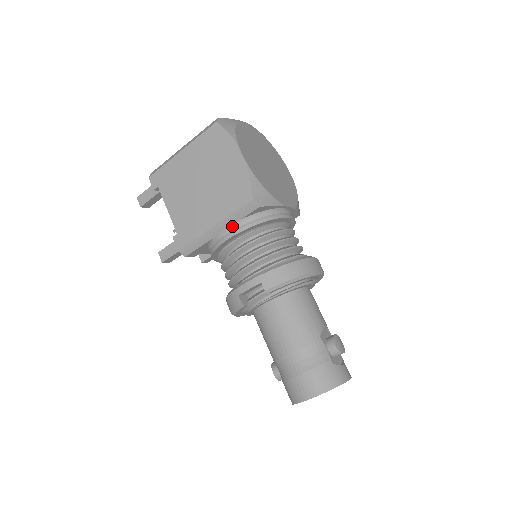
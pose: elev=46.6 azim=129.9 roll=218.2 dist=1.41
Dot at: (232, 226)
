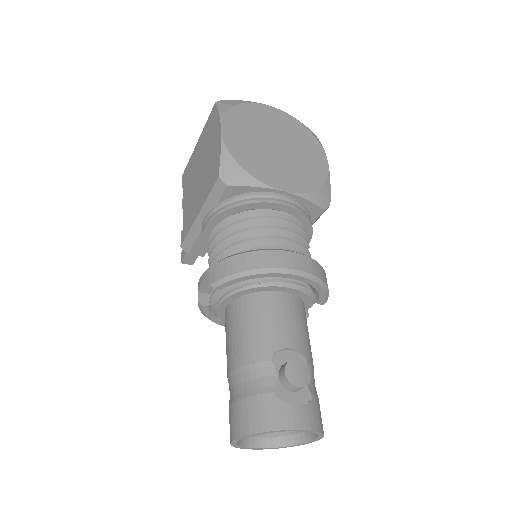
Dot at: (209, 213)
